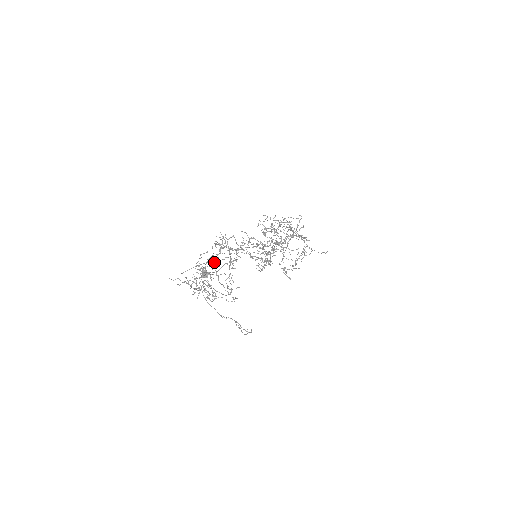
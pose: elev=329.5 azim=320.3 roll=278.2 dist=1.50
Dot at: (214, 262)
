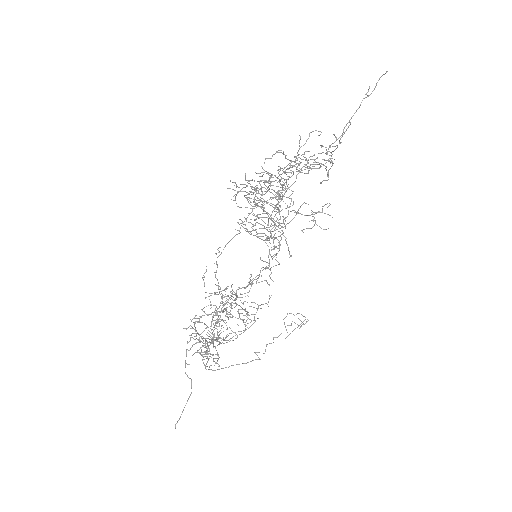
Dot at: occluded
